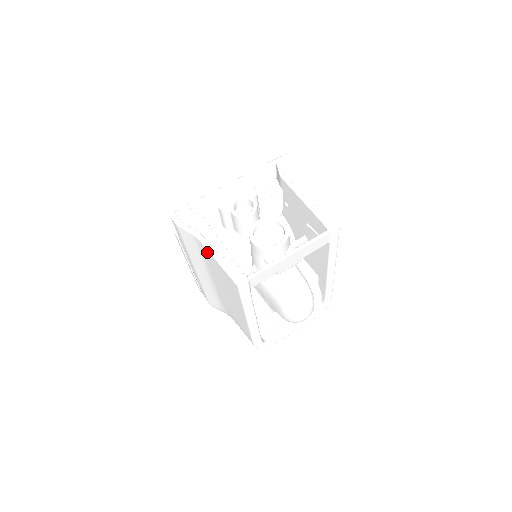
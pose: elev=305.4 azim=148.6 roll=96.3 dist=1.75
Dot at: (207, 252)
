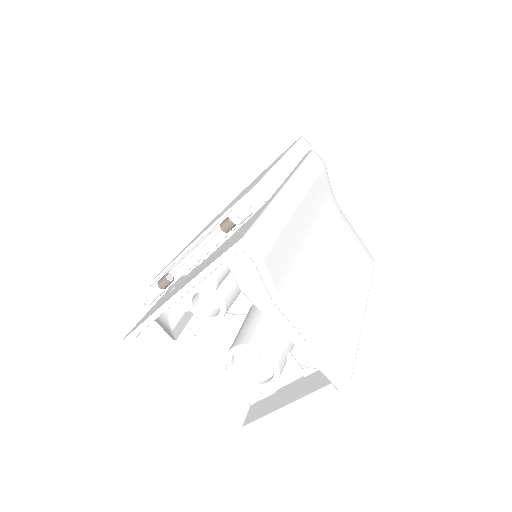
Dot at: occluded
